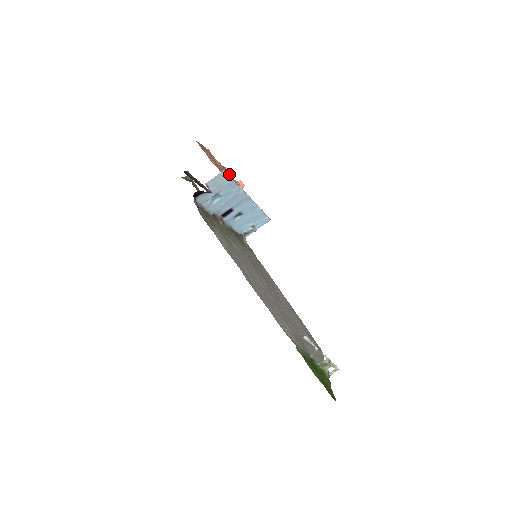
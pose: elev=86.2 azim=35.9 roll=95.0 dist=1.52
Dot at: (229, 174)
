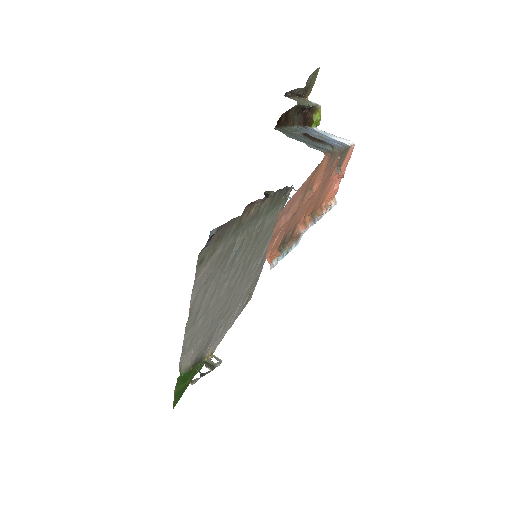
Dot at: (335, 165)
